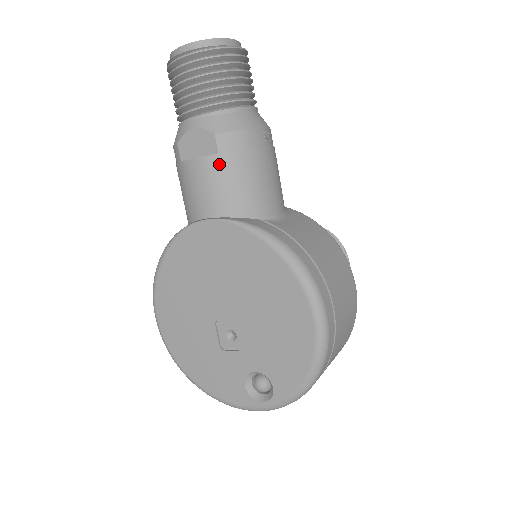
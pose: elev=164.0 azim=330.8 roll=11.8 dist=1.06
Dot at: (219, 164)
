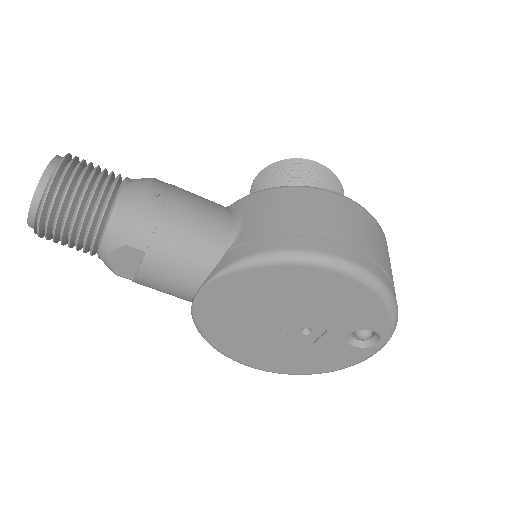
Dot at: (156, 257)
